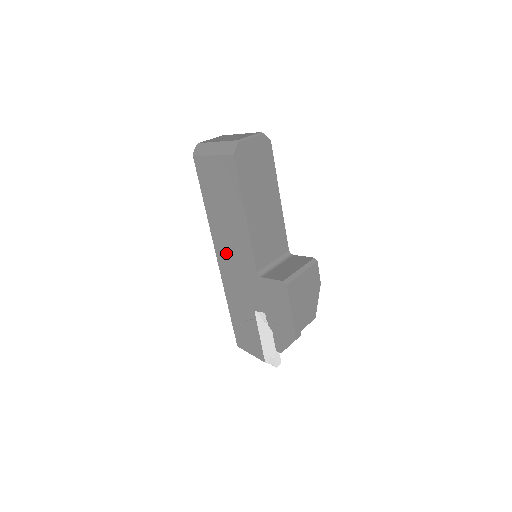
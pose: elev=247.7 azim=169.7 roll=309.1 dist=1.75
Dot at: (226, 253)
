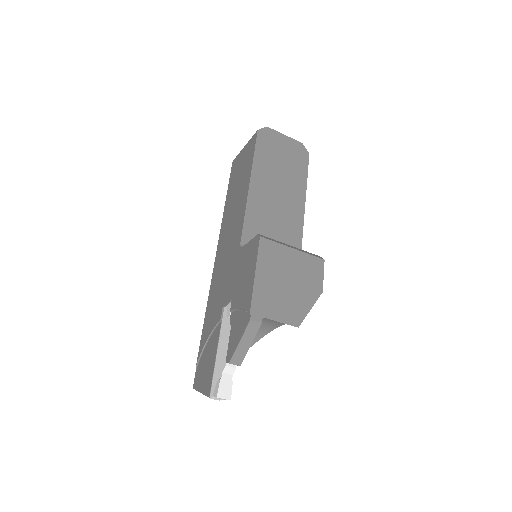
Dot at: (224, 244)
